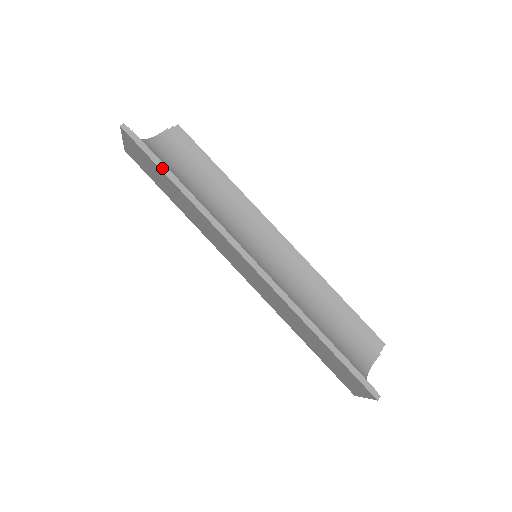
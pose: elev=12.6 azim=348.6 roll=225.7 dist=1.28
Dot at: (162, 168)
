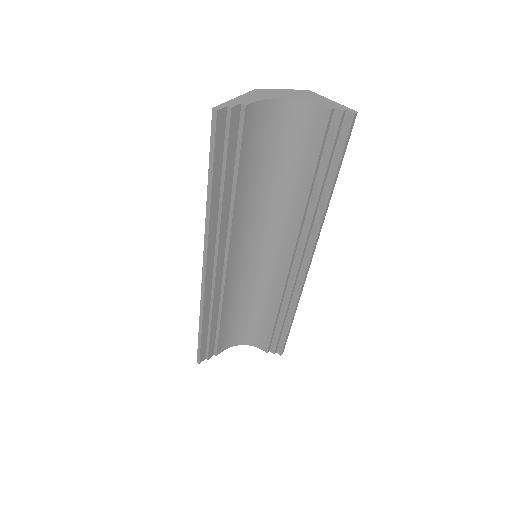
Dot at: (210, 173)
